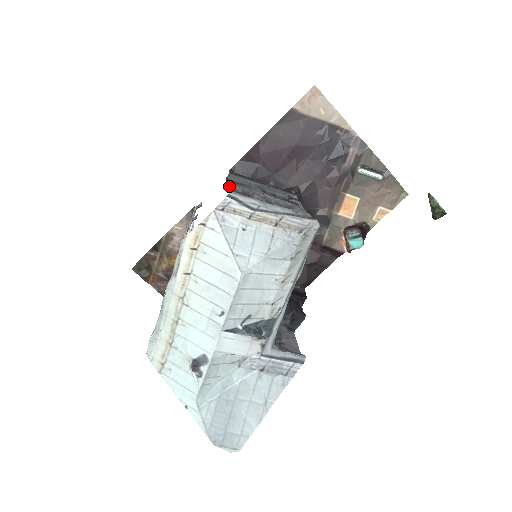
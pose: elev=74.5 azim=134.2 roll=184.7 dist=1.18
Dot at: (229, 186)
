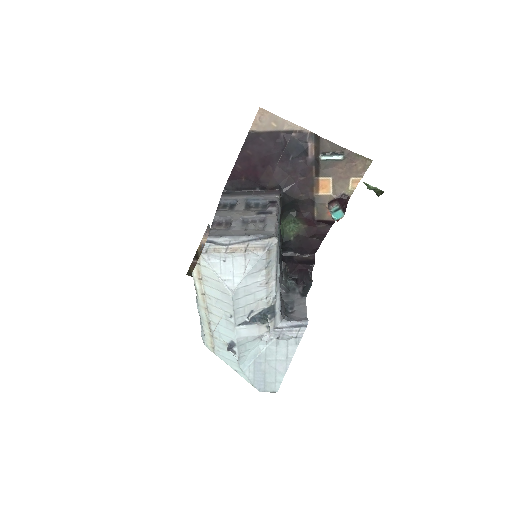
Dot at: (215, 220)
